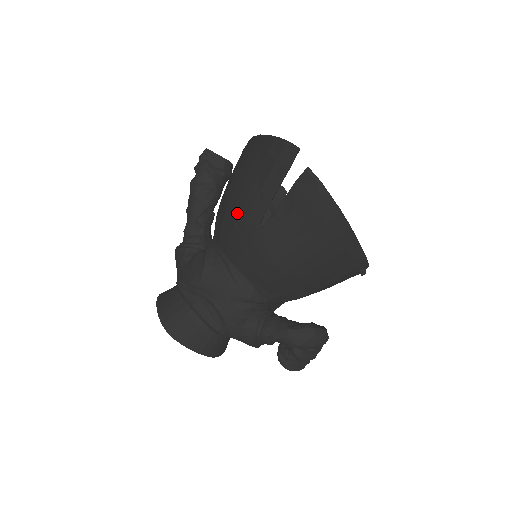
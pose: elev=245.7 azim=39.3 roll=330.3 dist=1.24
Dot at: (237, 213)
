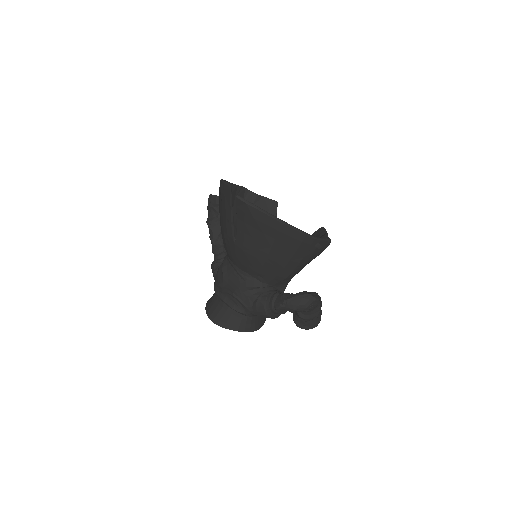
Dot at: (223, 234)
